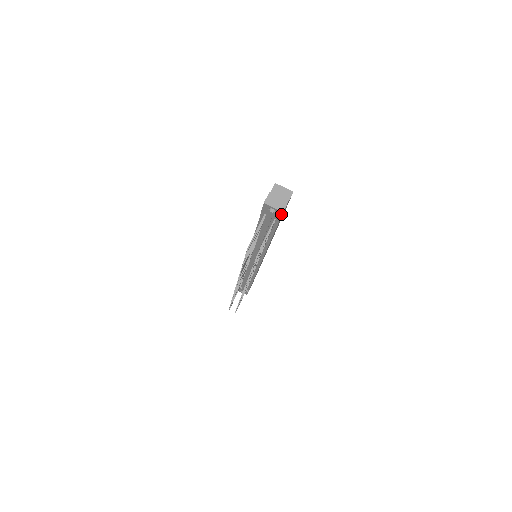
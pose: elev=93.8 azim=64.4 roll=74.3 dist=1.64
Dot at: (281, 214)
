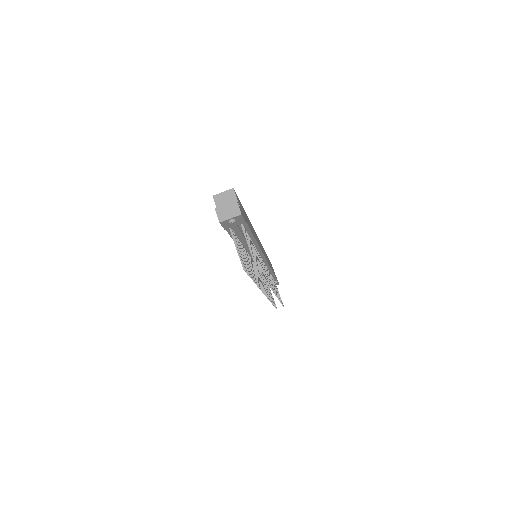
Dot at: (241, 217)
